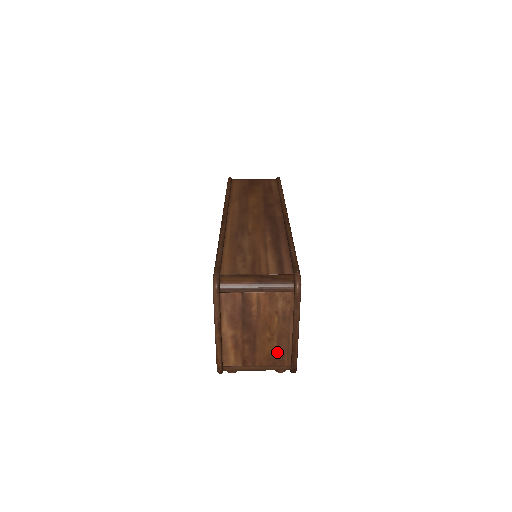
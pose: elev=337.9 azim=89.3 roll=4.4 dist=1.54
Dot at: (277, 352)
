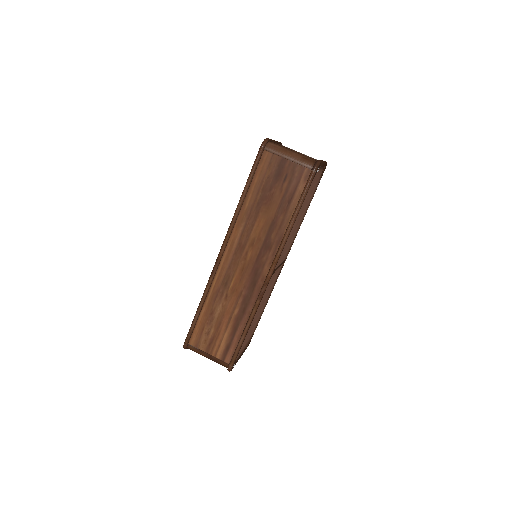
Dot at: occluded
